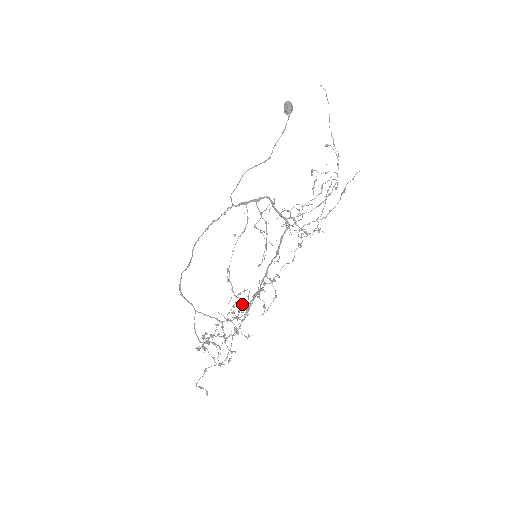
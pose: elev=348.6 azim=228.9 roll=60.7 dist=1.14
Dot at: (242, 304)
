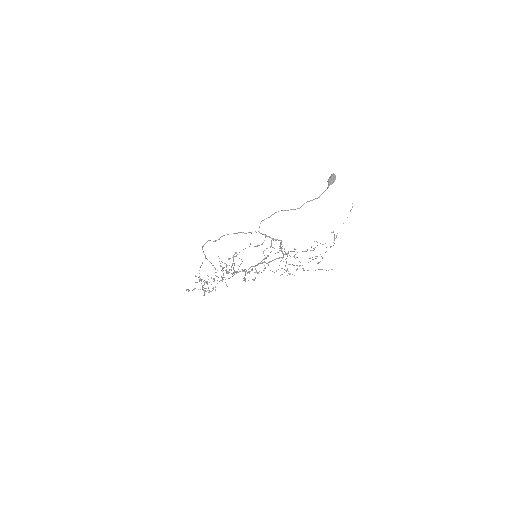
Dot at: occluded
